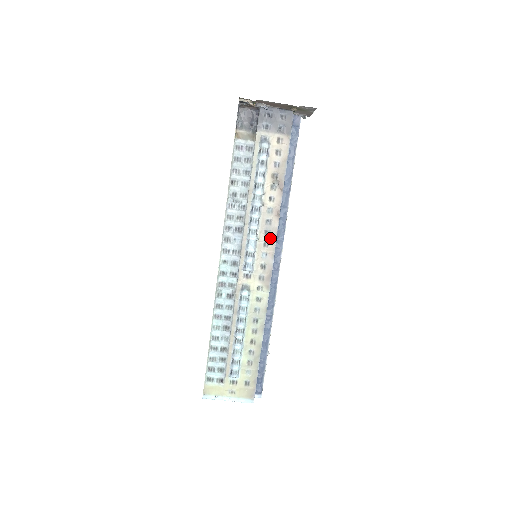
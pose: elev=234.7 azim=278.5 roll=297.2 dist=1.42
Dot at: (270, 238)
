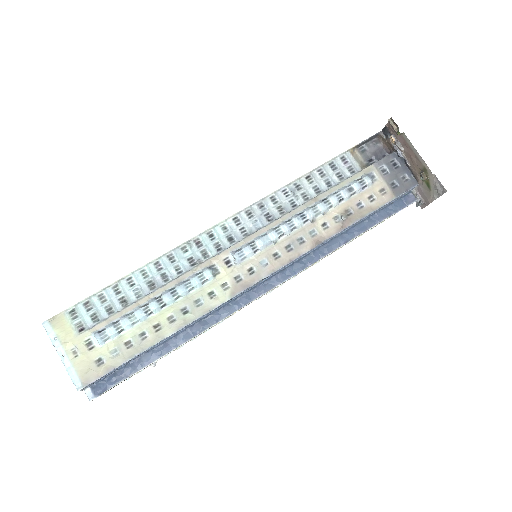
Dot at: (287, 254)
